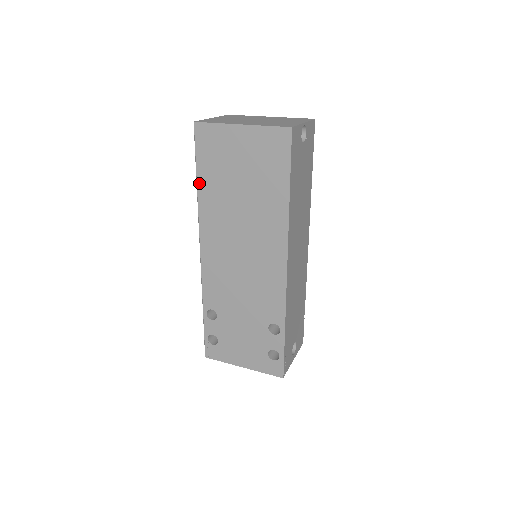
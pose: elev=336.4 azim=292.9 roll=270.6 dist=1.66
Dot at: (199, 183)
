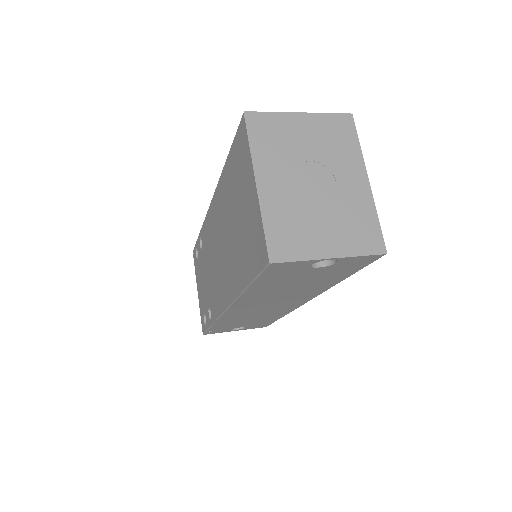
Dot at: (226, 164)
